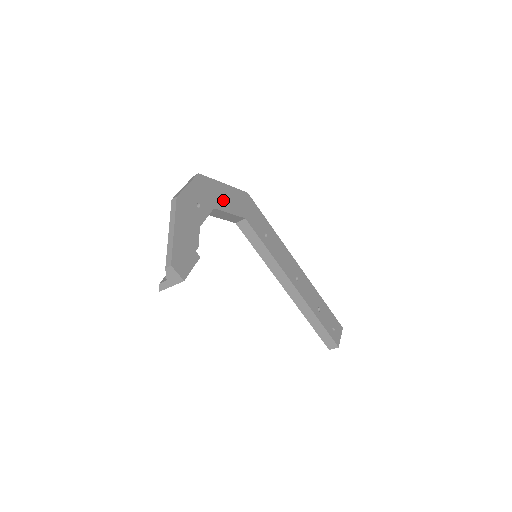
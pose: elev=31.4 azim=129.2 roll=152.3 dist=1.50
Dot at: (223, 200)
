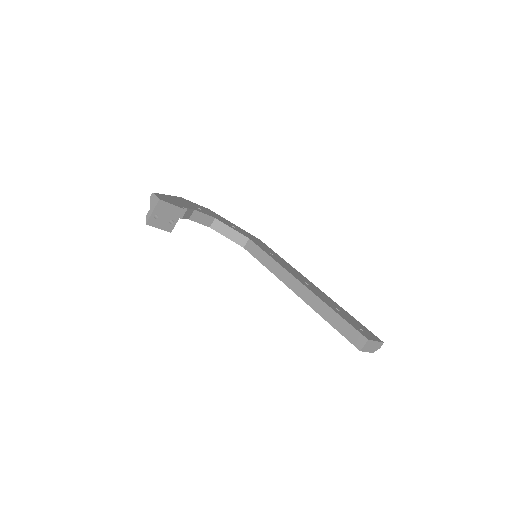
Dot at: (228, 224)
